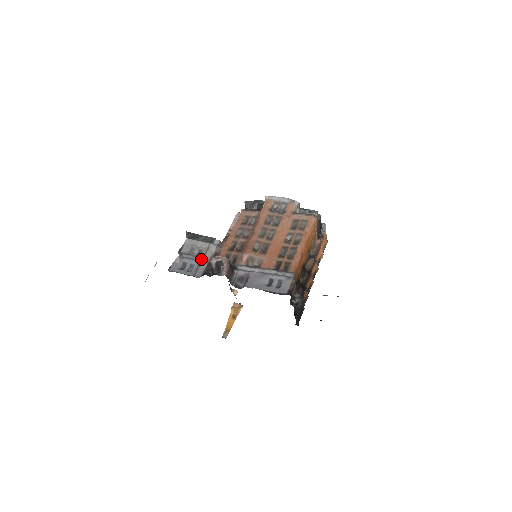
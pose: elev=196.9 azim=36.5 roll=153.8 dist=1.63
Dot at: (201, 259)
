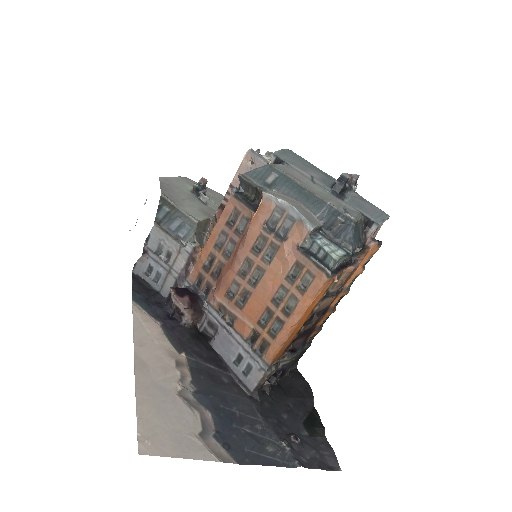
Dot at: (169, 268)
